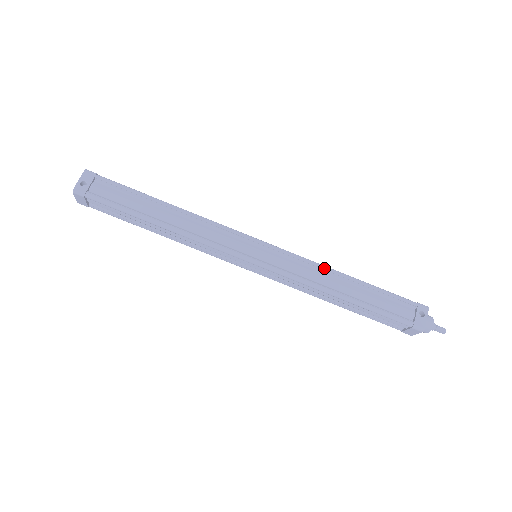
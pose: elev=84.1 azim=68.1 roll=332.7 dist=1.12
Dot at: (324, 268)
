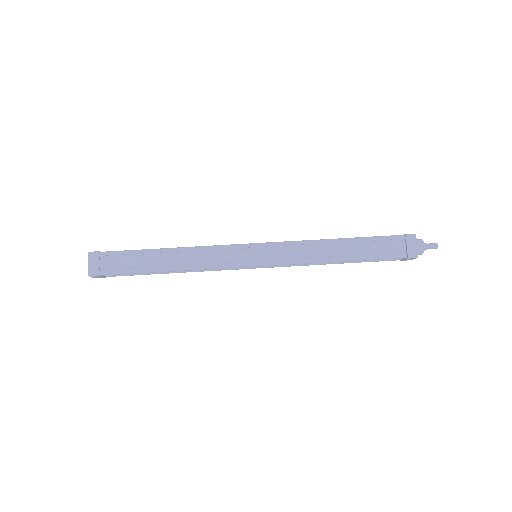
Dot at: occluded
